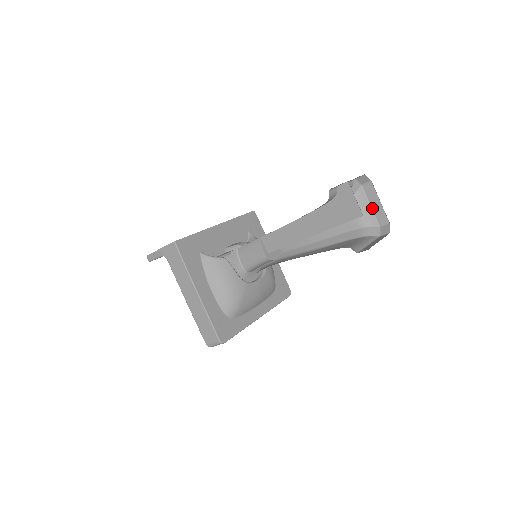
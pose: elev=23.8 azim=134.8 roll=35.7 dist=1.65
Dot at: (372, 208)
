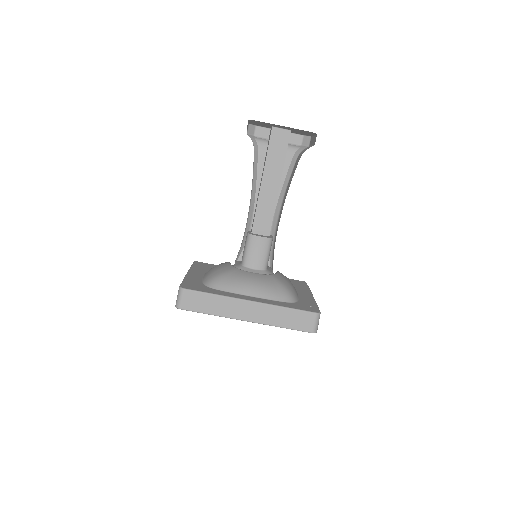
Dot at: (312, 145)
